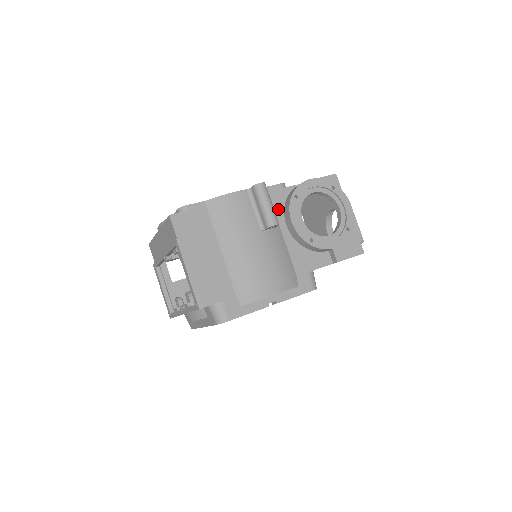
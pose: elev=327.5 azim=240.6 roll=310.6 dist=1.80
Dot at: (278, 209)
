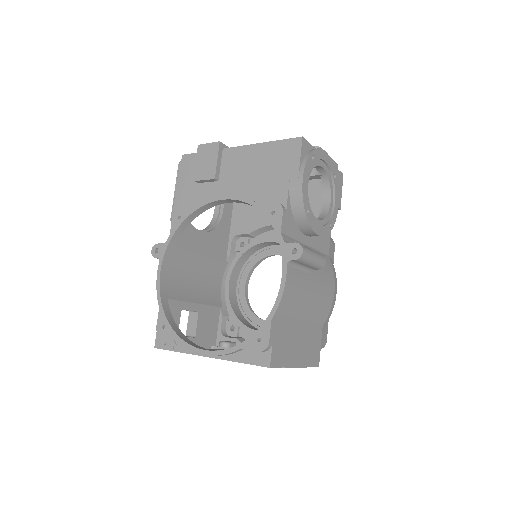
Dot at: (296, 234)
